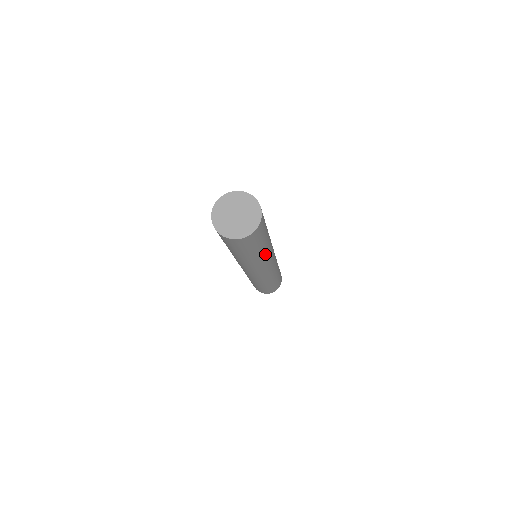
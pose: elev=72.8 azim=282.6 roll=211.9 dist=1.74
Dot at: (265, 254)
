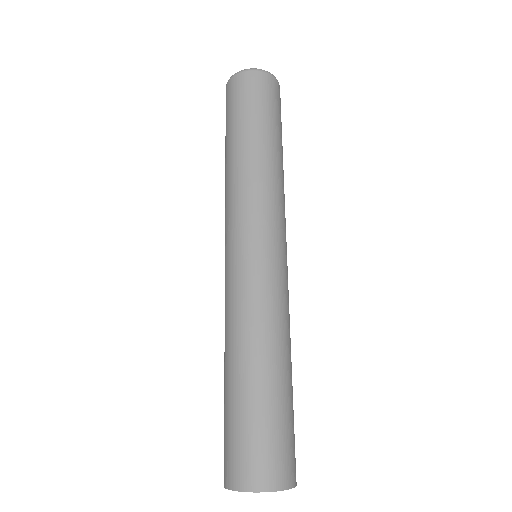
Dot at: occluded
